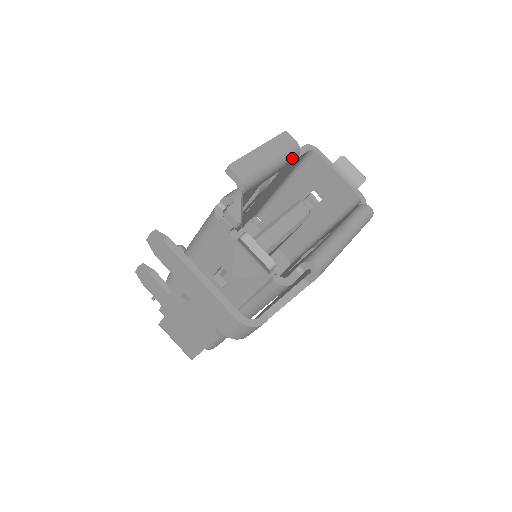
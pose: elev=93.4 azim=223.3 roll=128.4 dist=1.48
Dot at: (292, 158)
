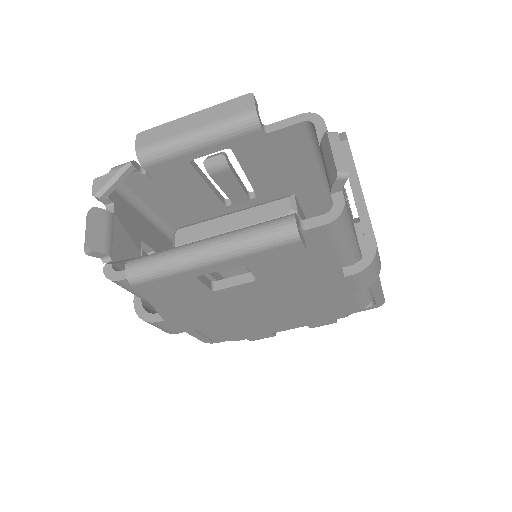
Dot at: (242, 131)
